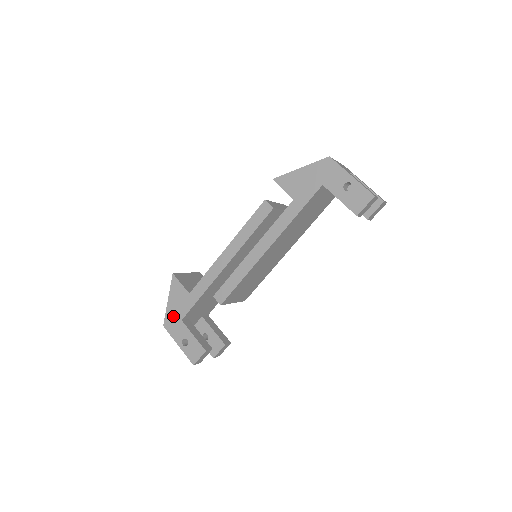
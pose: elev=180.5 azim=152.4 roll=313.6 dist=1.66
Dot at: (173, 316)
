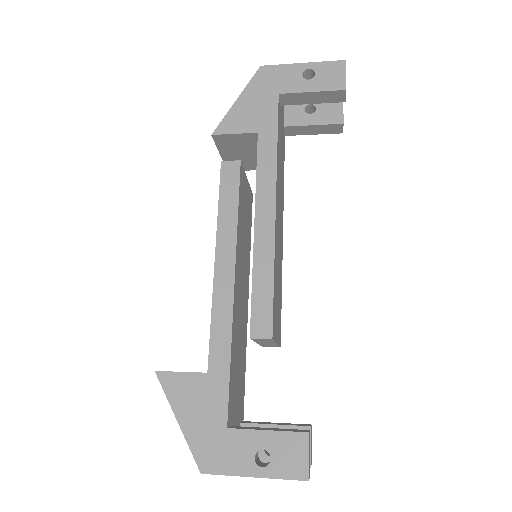
Dot at: (206, 437)
